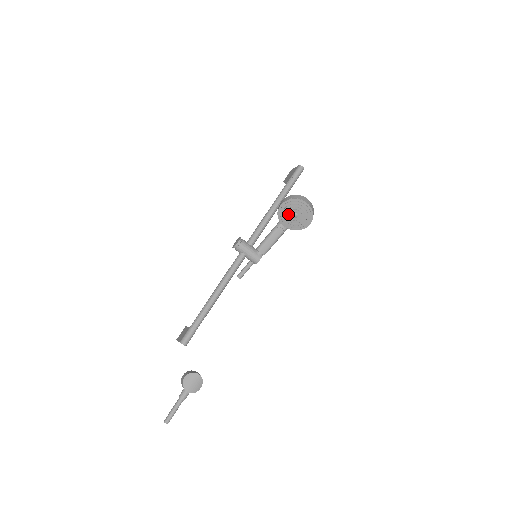
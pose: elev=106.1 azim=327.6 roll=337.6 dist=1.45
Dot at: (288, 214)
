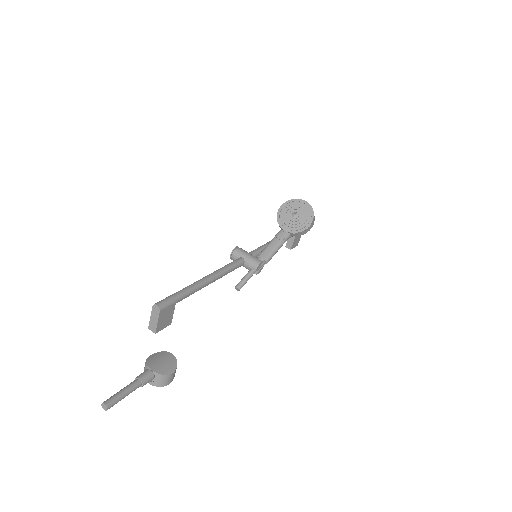
Dot at: (287, 215)
